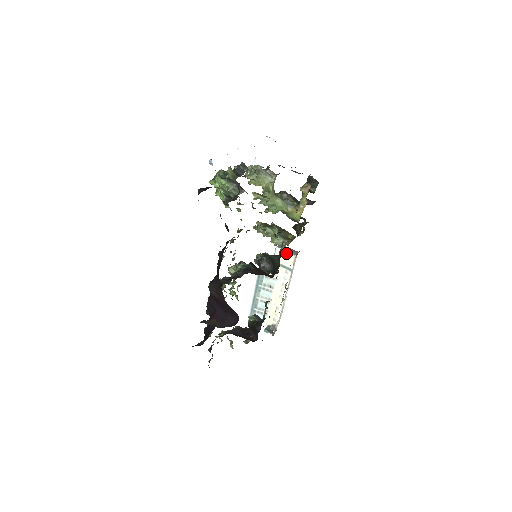
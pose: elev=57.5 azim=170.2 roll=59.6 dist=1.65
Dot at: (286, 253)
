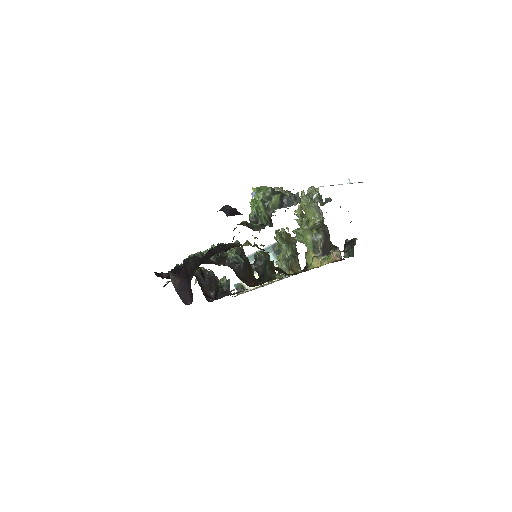
Dot at: occluded
